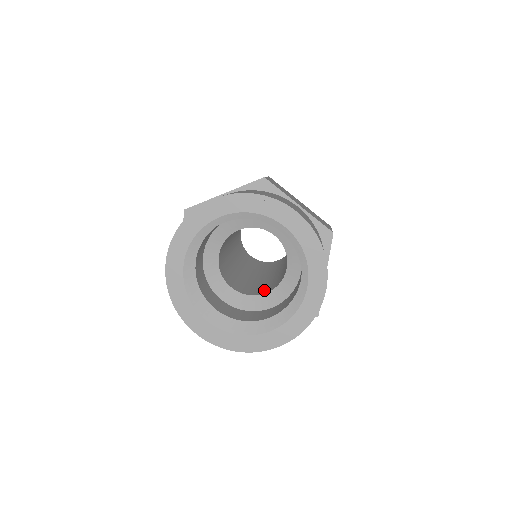
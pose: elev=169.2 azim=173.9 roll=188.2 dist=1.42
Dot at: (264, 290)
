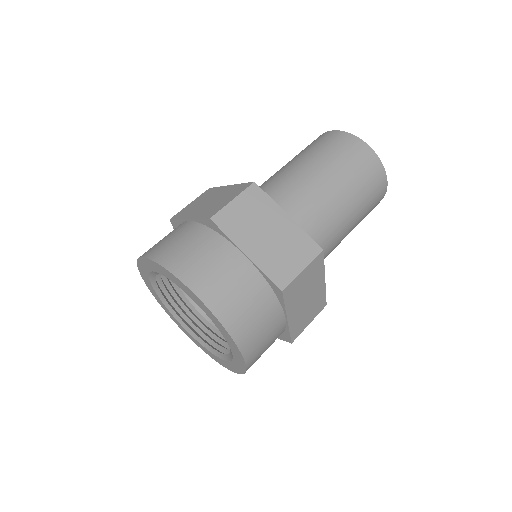
Dot at: occluded
